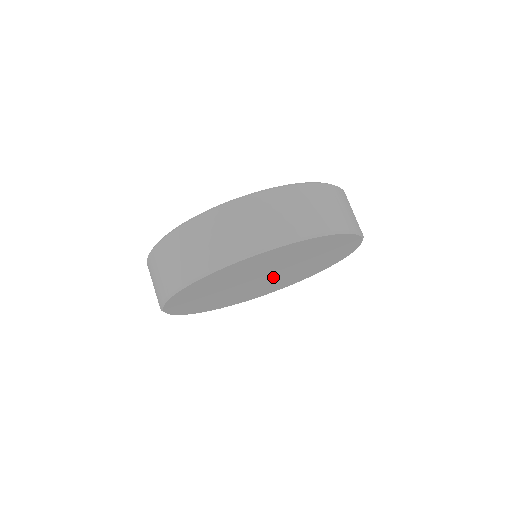
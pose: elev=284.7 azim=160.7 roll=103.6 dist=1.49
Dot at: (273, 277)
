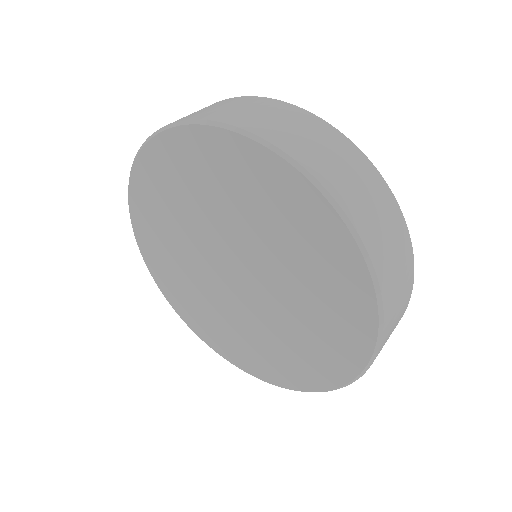
Dot at: (239, 291)
